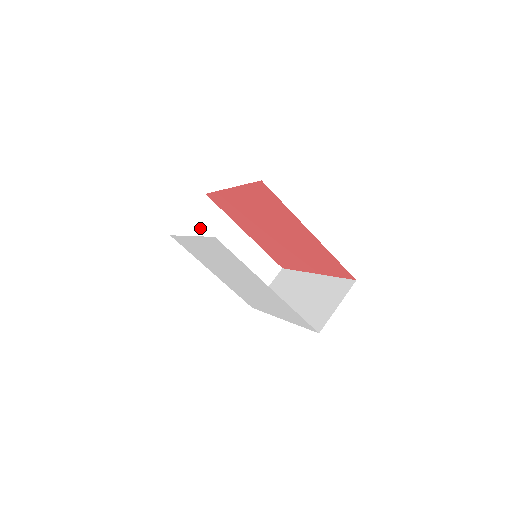
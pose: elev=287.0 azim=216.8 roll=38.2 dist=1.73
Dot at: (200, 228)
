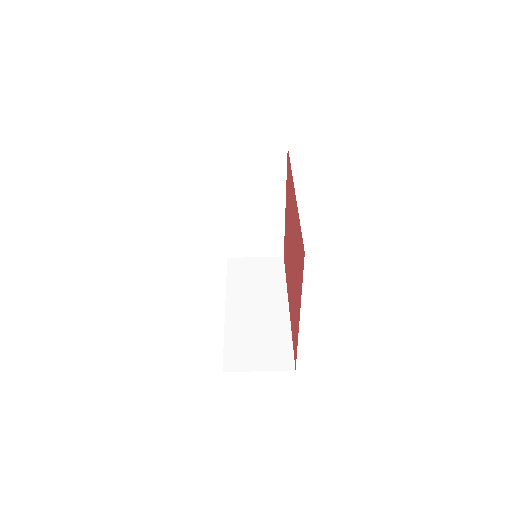
Dot at: (251, 167)
